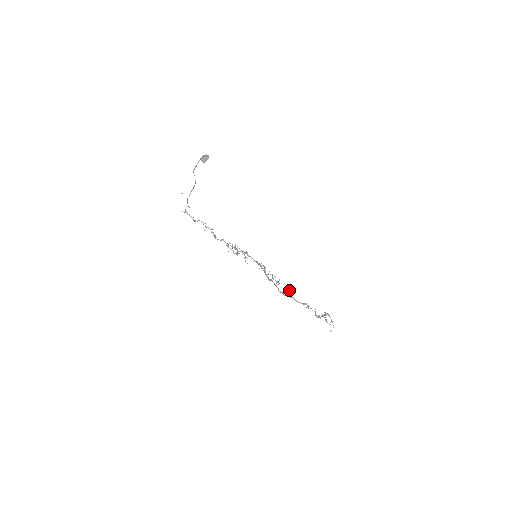
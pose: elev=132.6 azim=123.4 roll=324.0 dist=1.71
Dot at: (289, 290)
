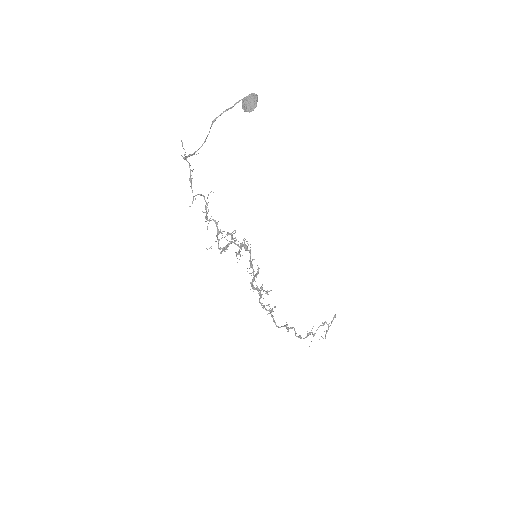
Dot at: (271, 310)
